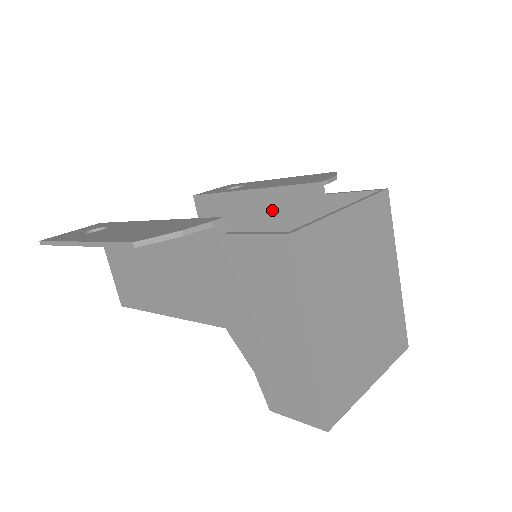
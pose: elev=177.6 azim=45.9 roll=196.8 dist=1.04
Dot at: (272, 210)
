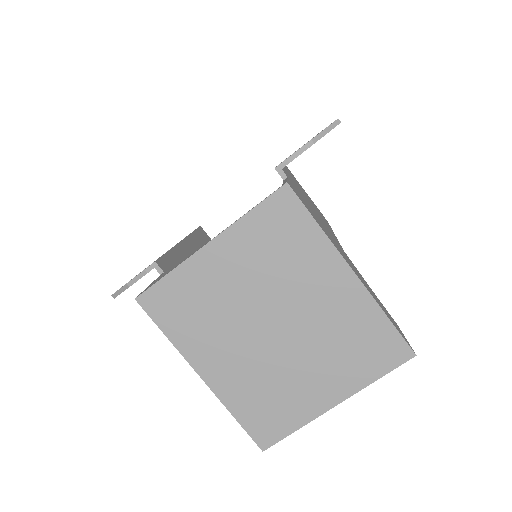
Dot at: occluded
